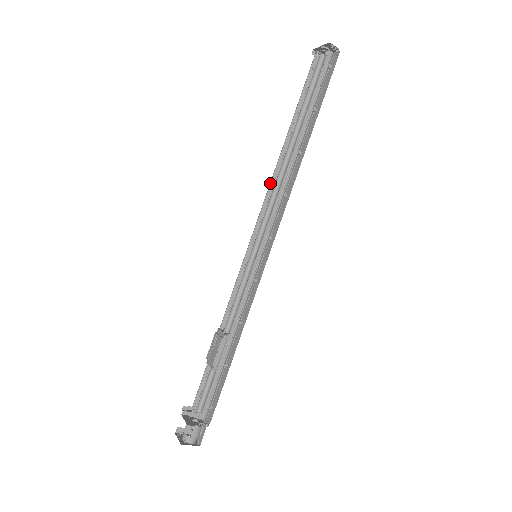
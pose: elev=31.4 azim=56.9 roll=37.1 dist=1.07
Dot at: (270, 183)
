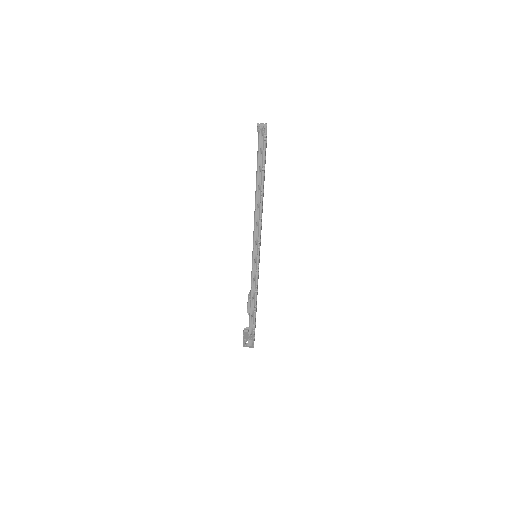
Dot at: occluded
